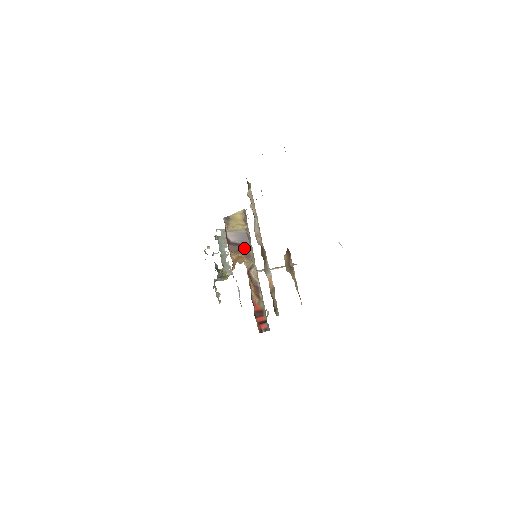
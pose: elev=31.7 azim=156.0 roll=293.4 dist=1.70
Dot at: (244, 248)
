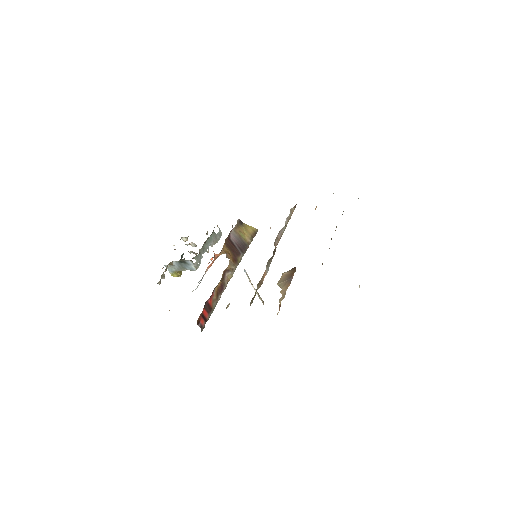
Dot at: (237, 252)
